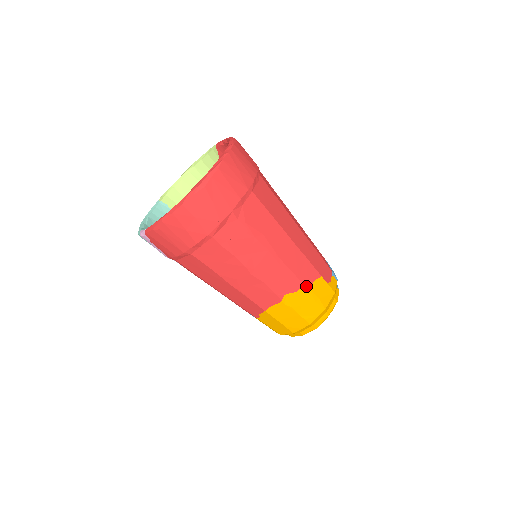
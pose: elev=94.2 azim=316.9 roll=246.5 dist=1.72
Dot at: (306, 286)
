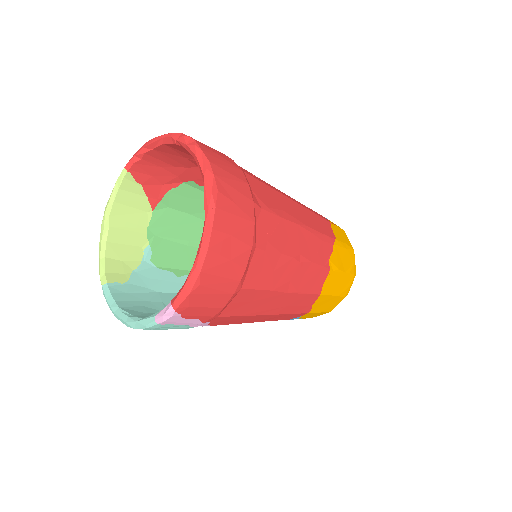
Dot at: (334, 239)
